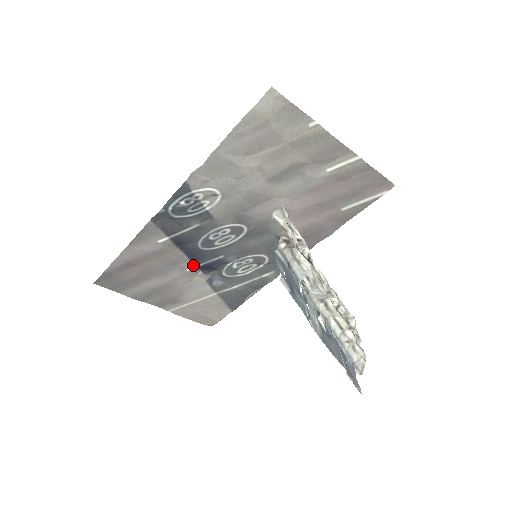
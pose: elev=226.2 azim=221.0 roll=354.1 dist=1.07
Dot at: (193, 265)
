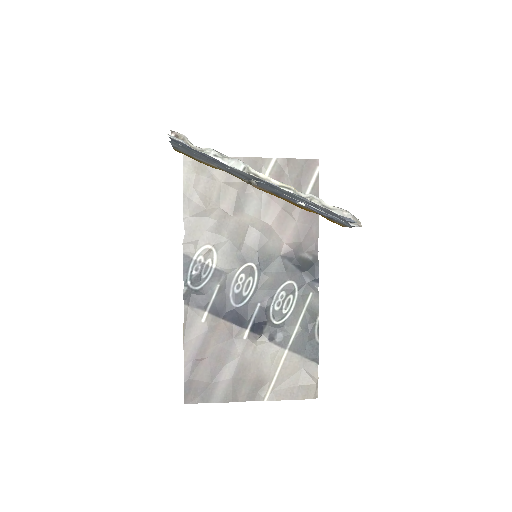
Dot at: (245, 330)
